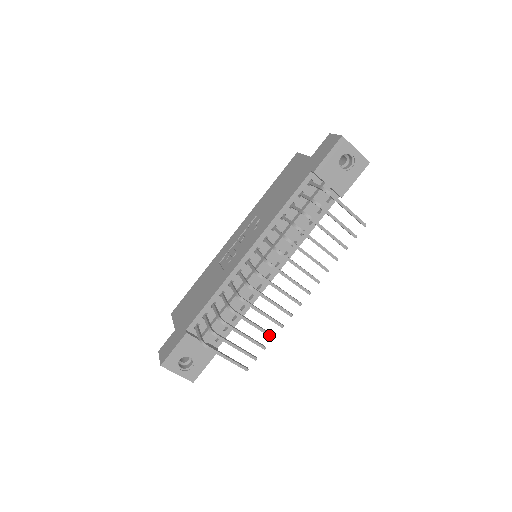
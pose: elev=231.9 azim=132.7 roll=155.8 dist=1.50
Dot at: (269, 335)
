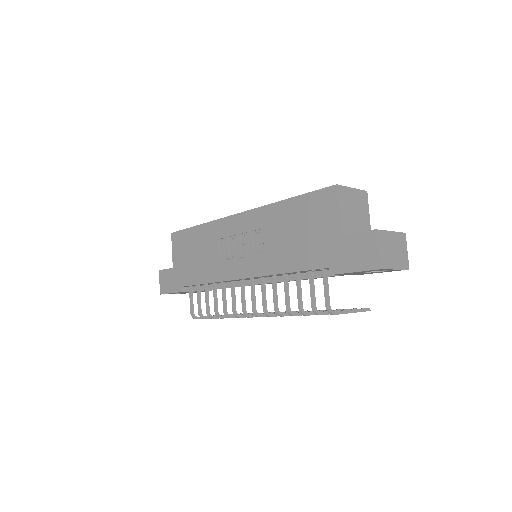
Dot at: occluded
